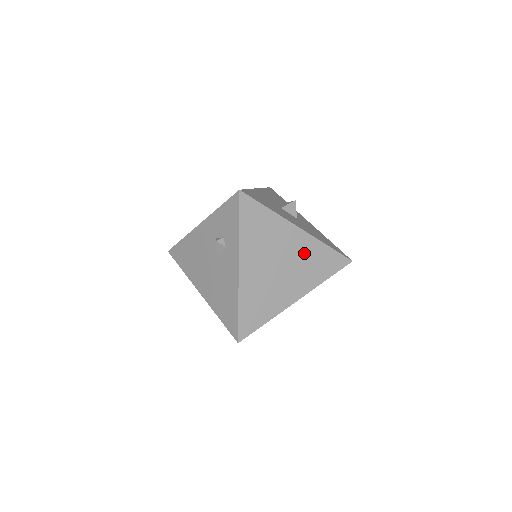
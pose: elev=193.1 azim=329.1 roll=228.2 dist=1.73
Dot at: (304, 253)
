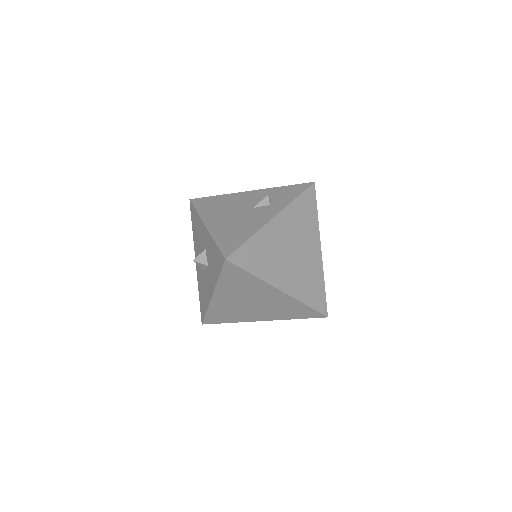
Dot at: (311, 267)
